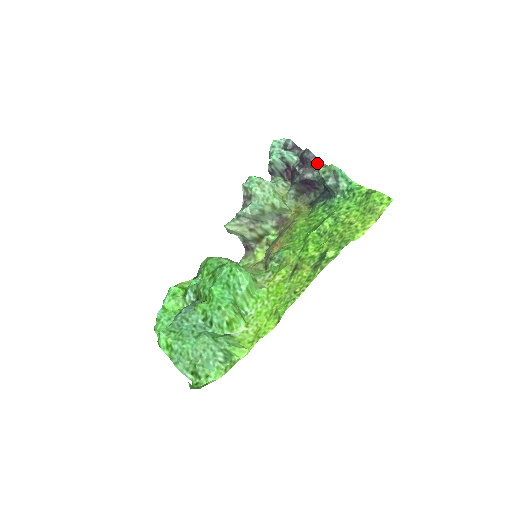
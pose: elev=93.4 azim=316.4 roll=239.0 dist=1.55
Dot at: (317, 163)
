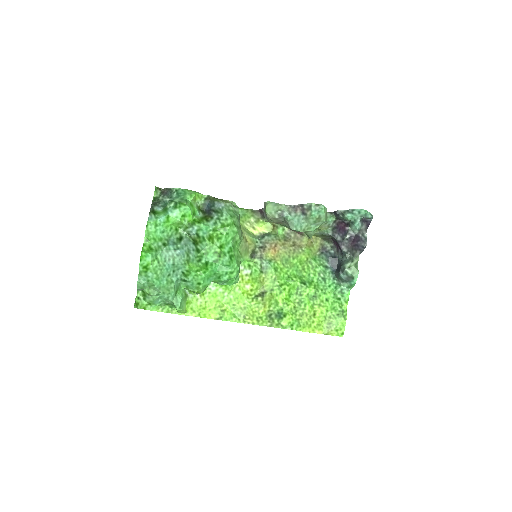
Dot at: (357, 256)
